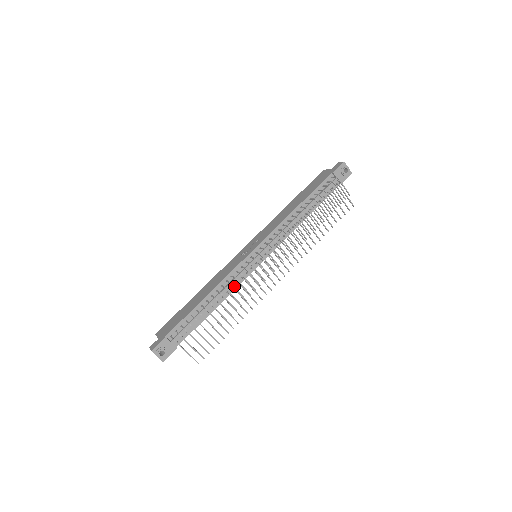
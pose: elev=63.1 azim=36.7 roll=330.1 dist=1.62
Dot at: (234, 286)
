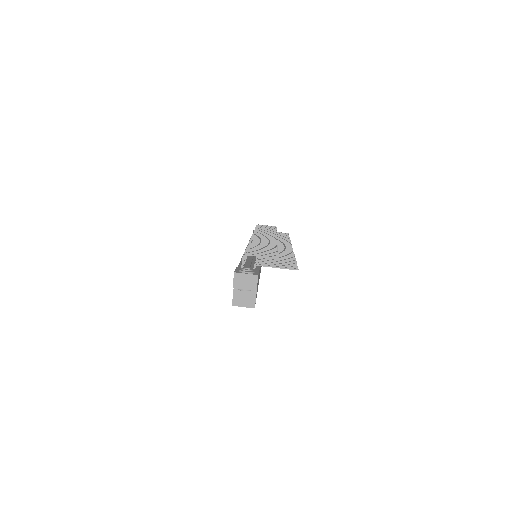
Dot at: (255, 241)
